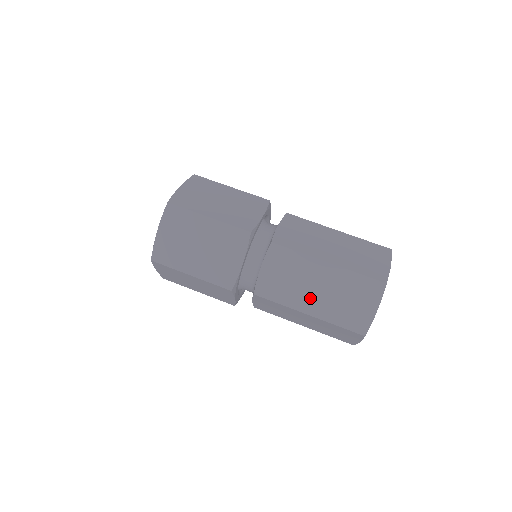
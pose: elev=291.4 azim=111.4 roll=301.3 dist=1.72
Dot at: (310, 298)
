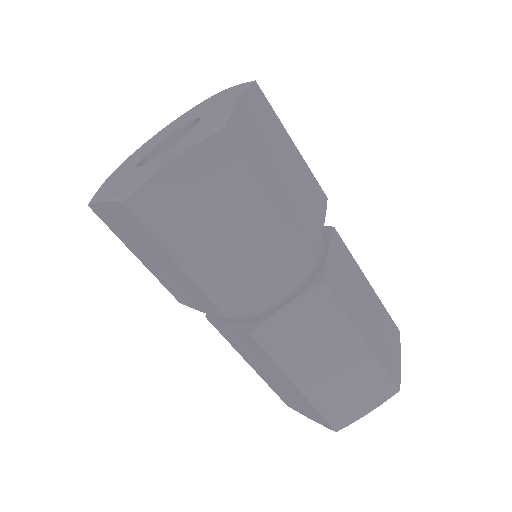
Dot at: (259, 368)
